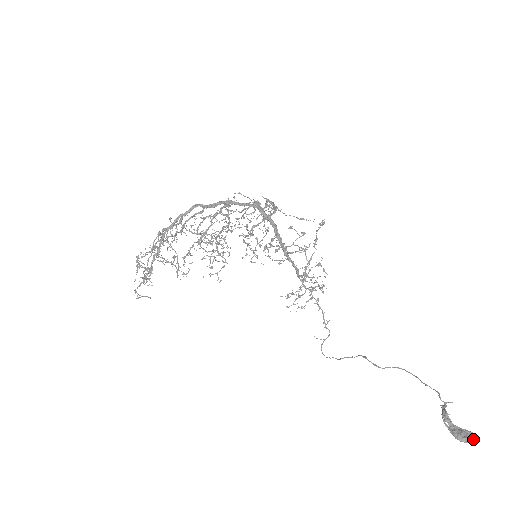
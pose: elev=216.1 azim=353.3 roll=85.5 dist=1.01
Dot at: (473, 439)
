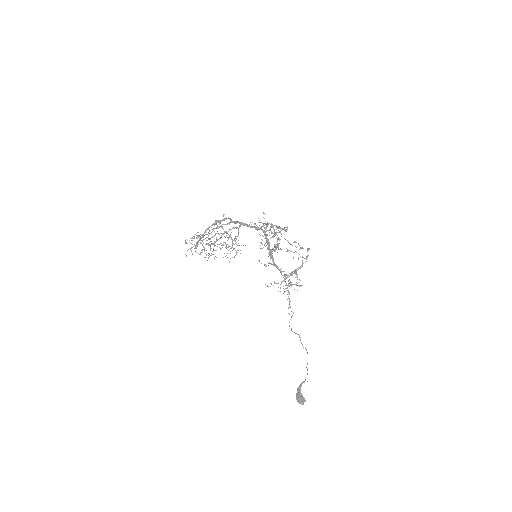
Dot at: (303, 403)
